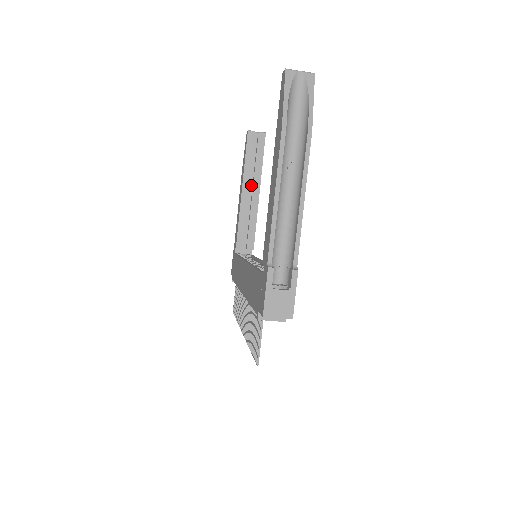
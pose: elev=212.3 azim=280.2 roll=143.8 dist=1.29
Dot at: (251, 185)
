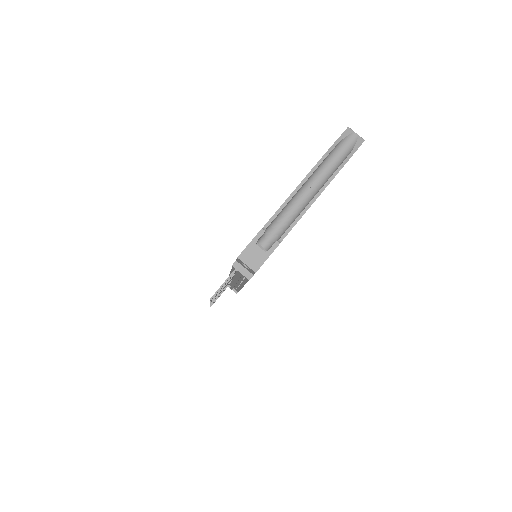
Dot at: occluded
